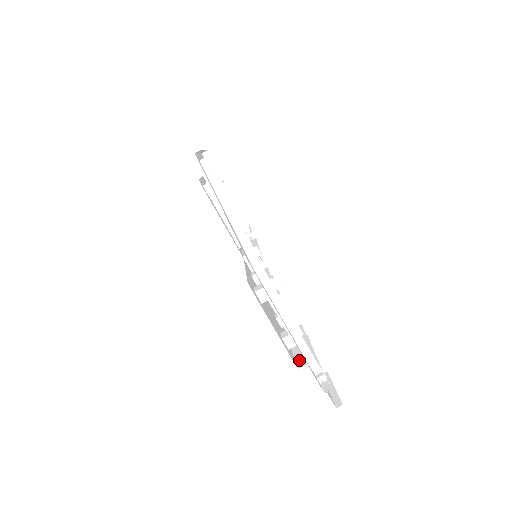
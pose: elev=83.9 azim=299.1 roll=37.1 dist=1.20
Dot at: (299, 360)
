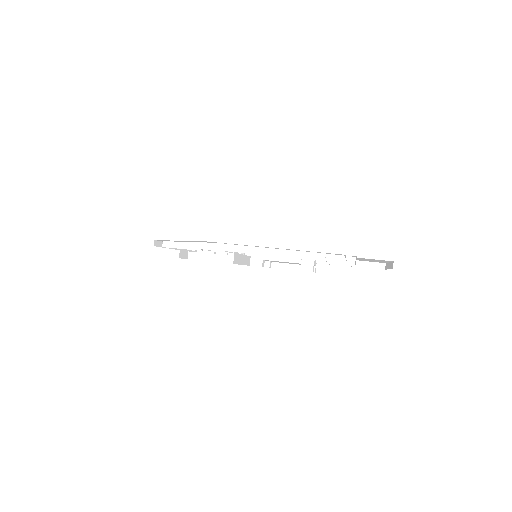
Dot at: occluded
